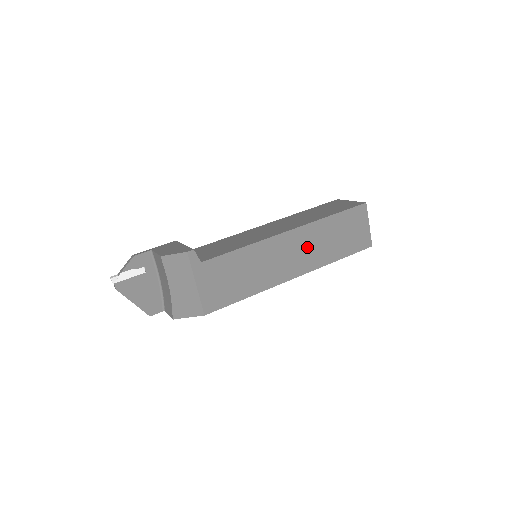
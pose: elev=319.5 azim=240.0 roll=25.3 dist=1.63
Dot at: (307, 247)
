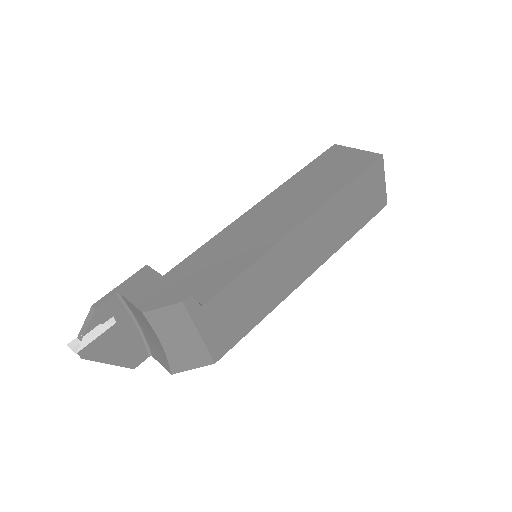
Dot at: (322, 234)
